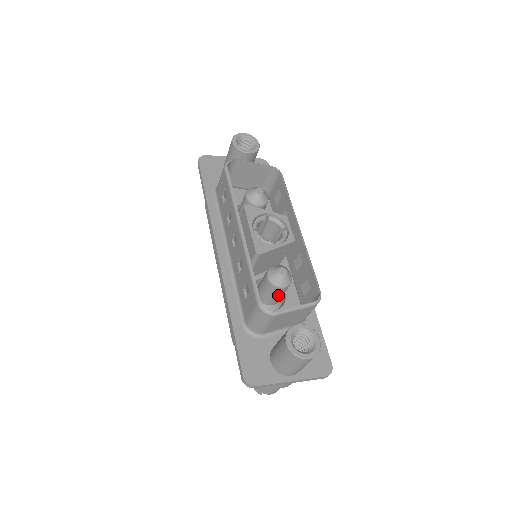
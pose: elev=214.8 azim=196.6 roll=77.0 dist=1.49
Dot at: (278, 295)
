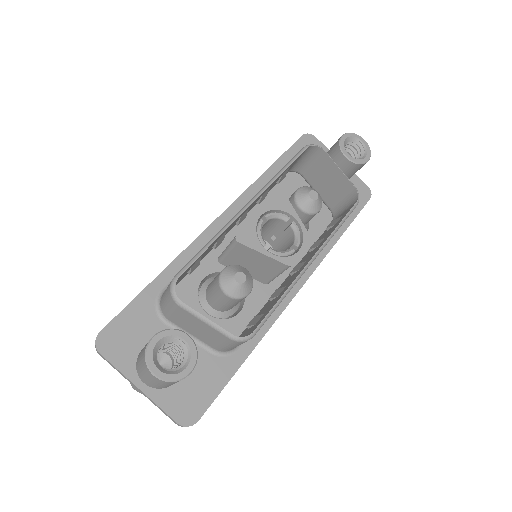
Dot at: (220, 300)
